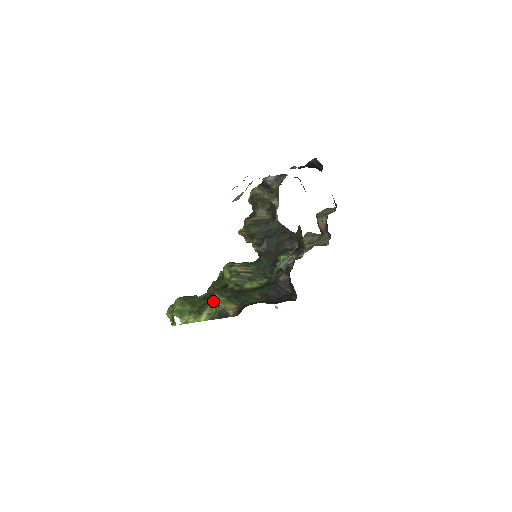
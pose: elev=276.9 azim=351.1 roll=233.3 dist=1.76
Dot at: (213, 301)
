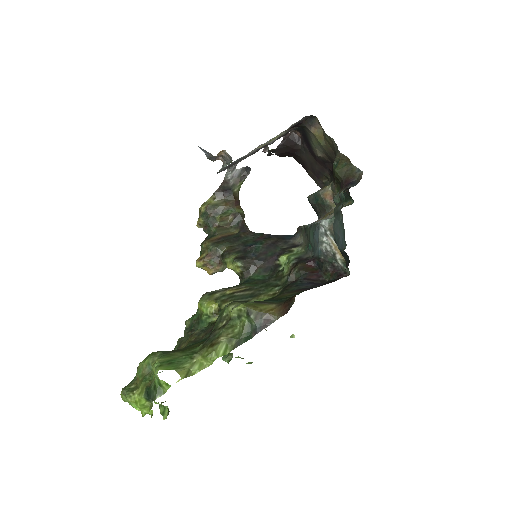
Dot at: (227, 319)
